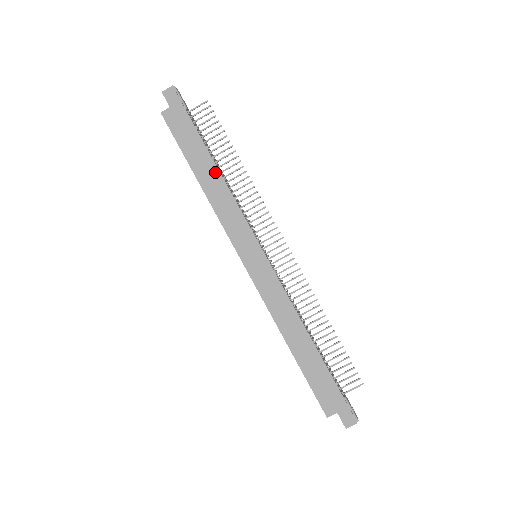
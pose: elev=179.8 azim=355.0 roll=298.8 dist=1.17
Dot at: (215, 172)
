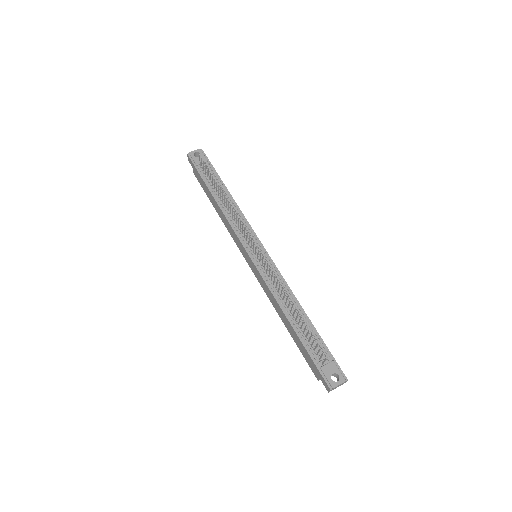
Dot at: (217, 205)
